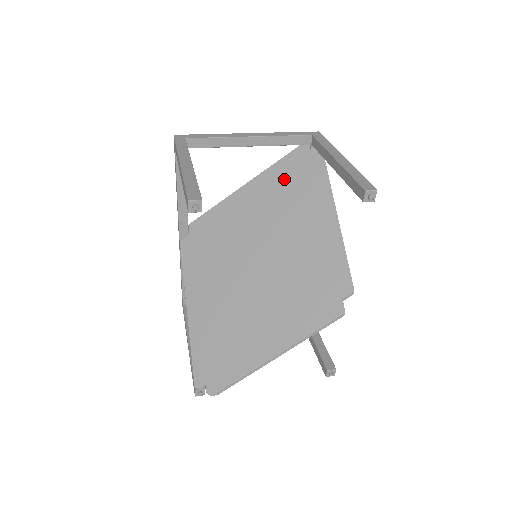
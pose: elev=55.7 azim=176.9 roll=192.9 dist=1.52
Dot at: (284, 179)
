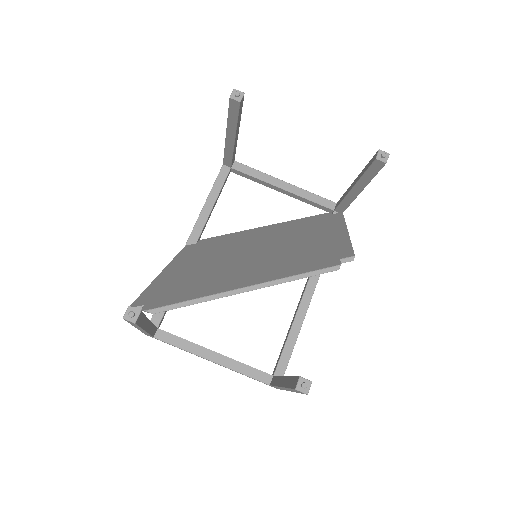
Dot at: (303, 223)
